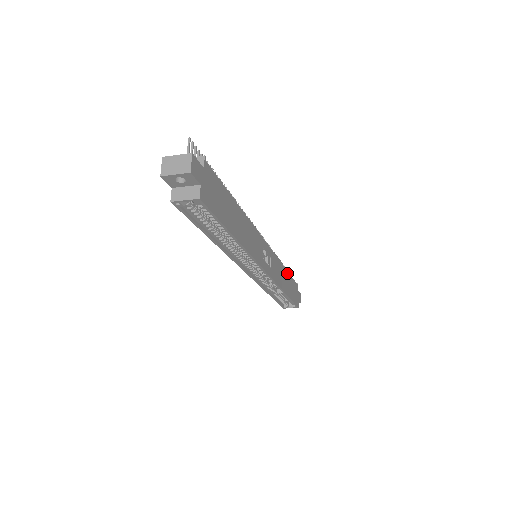
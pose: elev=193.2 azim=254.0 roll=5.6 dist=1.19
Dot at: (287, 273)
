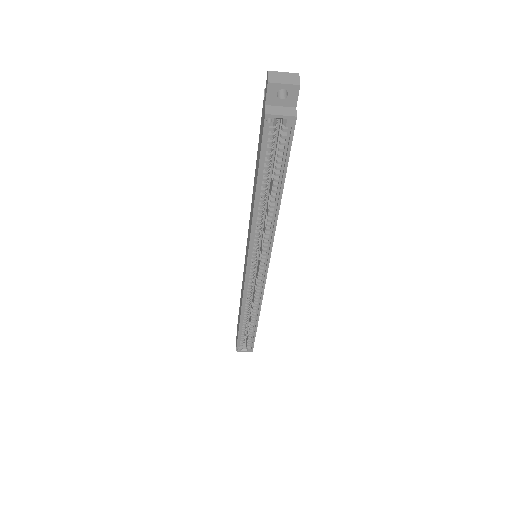
Dot at: occluded
